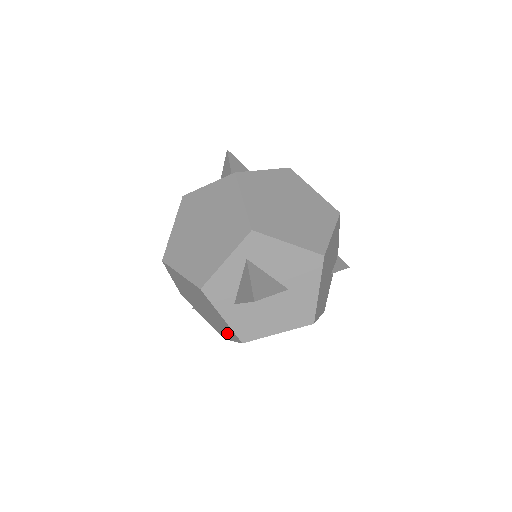
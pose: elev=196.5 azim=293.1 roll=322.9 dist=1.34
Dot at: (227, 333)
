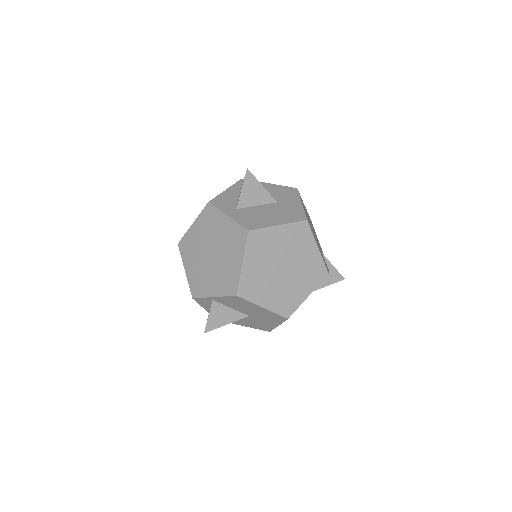
Dot at: (236, 254)
